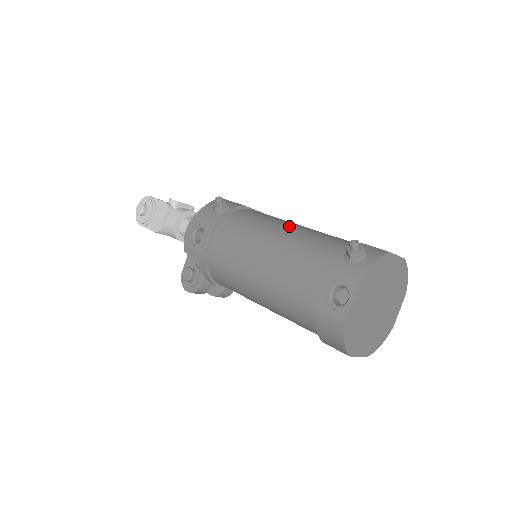
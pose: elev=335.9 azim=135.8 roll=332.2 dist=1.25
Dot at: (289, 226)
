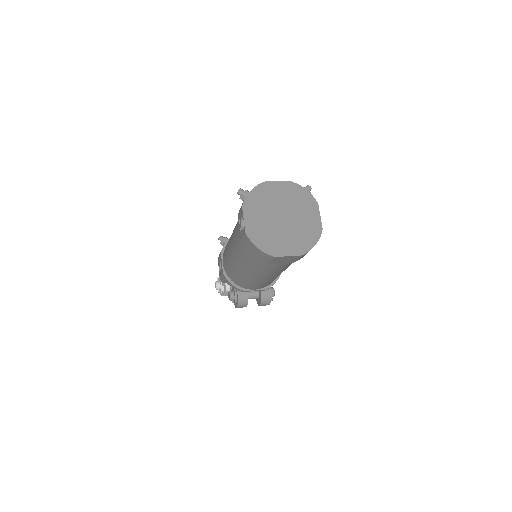
Dot at: occluded
